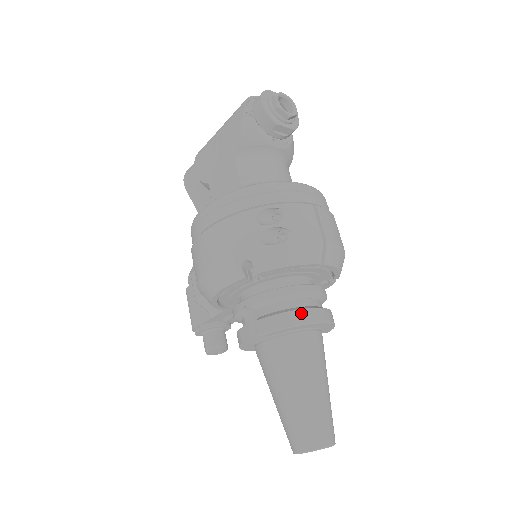
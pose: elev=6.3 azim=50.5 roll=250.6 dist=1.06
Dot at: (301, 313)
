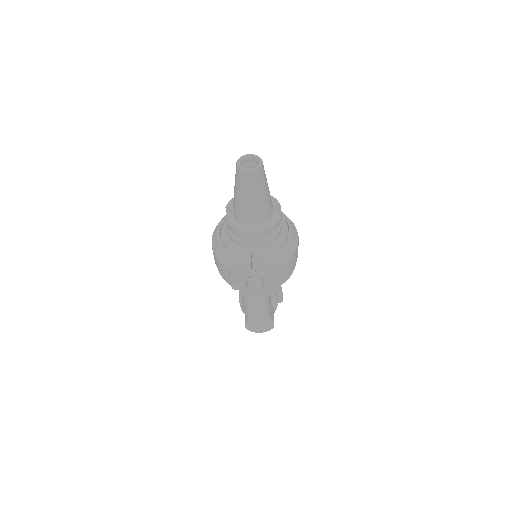
Dot at: occluded
